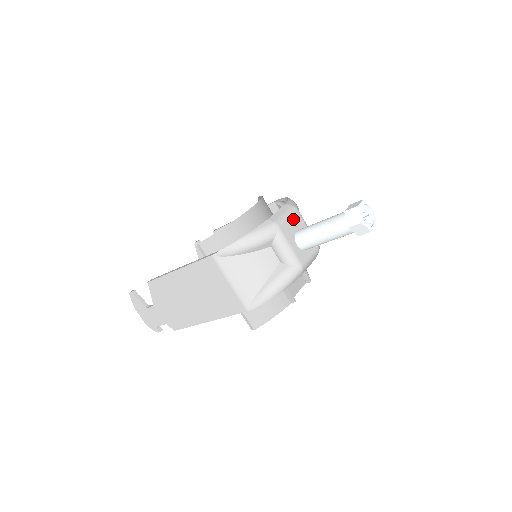
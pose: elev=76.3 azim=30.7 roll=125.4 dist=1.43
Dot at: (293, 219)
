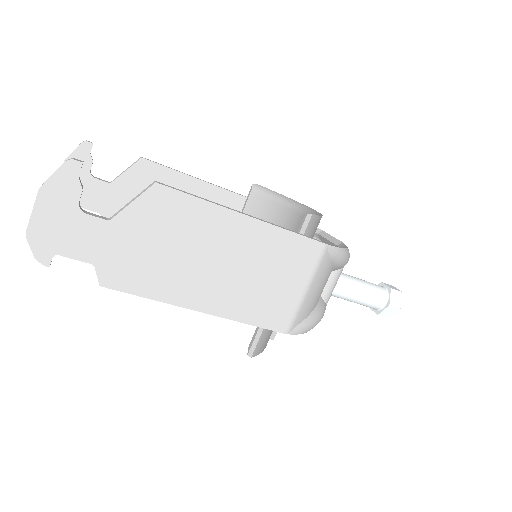
Dot at: occluded
